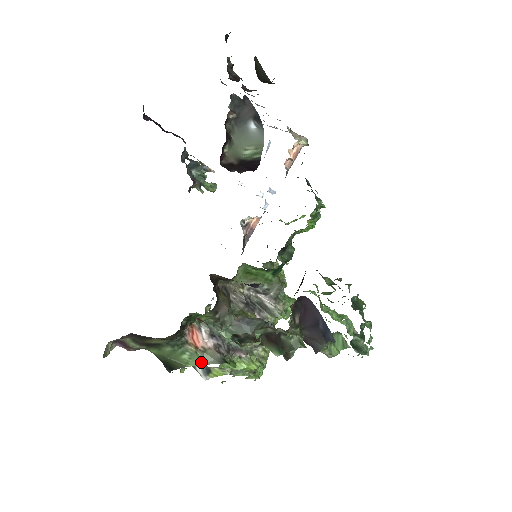
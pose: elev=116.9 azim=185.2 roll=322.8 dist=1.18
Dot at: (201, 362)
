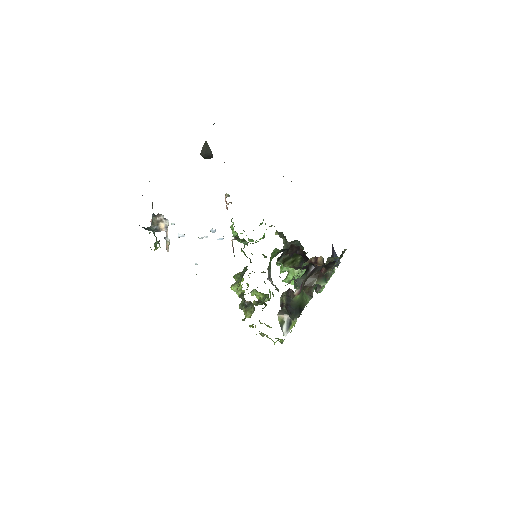
Dot at: (309, 299)
